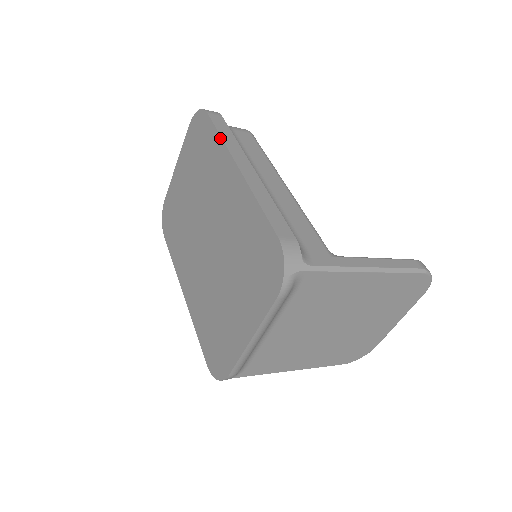
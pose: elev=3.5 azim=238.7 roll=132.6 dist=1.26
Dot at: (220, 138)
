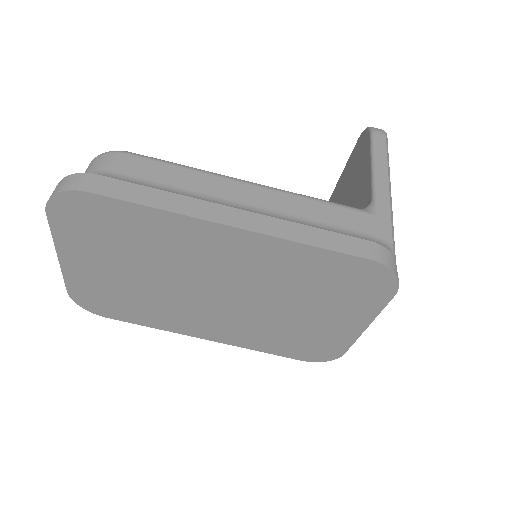
Dot at: (160, 211)
